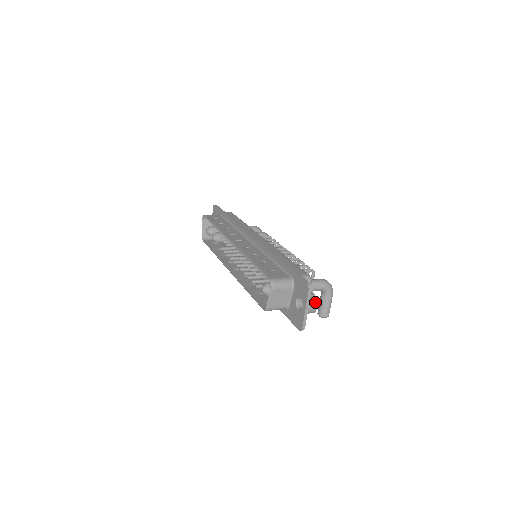
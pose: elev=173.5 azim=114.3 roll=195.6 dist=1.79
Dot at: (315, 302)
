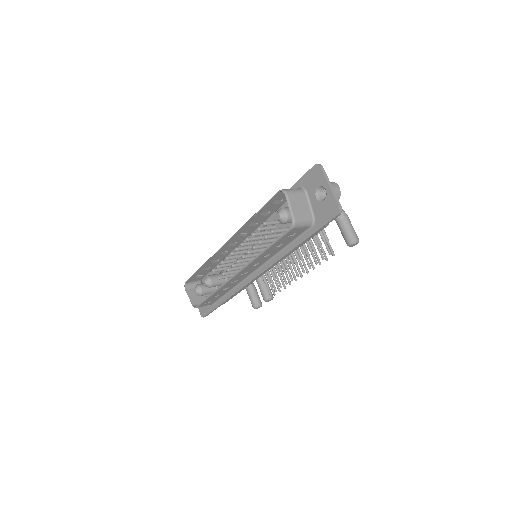
Dot at: (334, 183)
